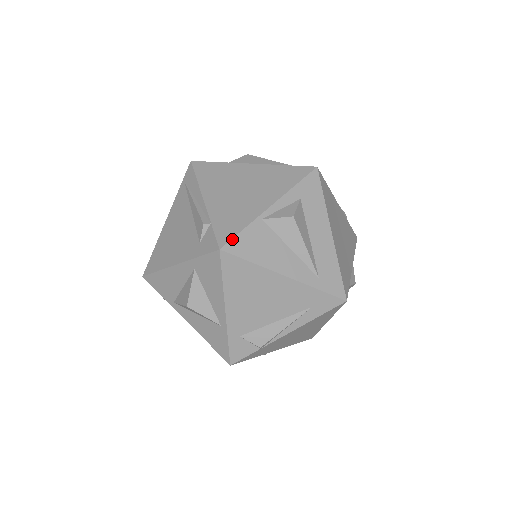
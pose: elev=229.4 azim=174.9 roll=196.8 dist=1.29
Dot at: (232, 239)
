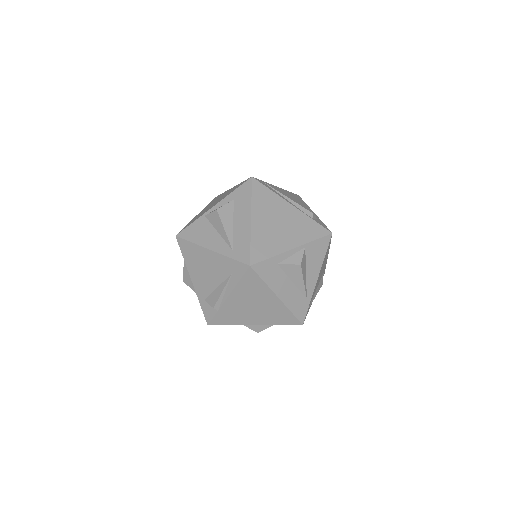
Dot at: (184, 229)
